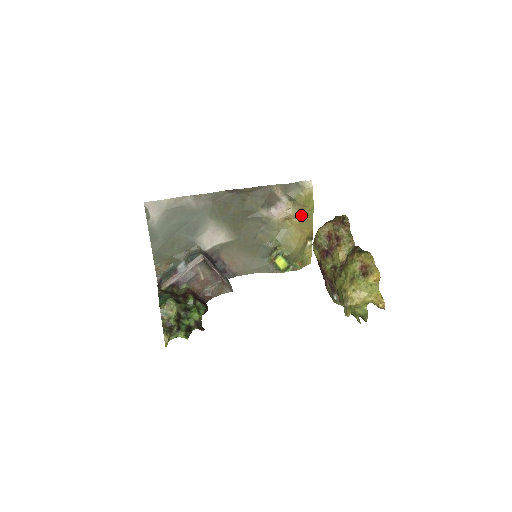
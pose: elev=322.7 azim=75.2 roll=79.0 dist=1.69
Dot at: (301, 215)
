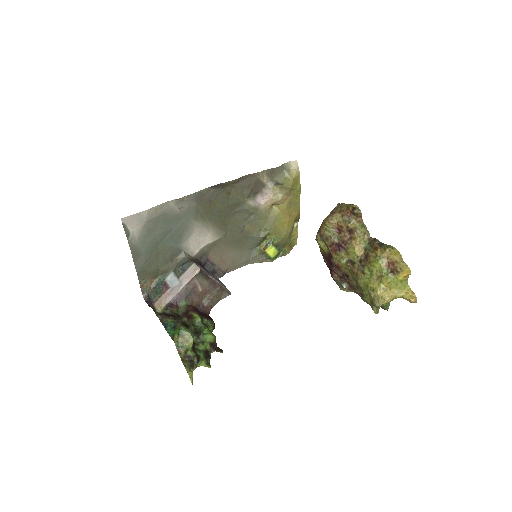
Dot at: (289, 199)
